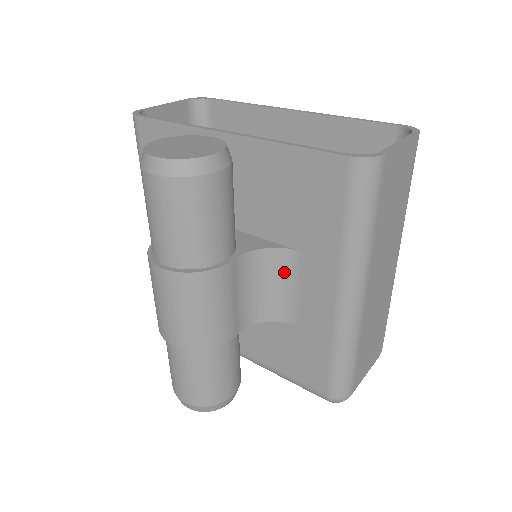
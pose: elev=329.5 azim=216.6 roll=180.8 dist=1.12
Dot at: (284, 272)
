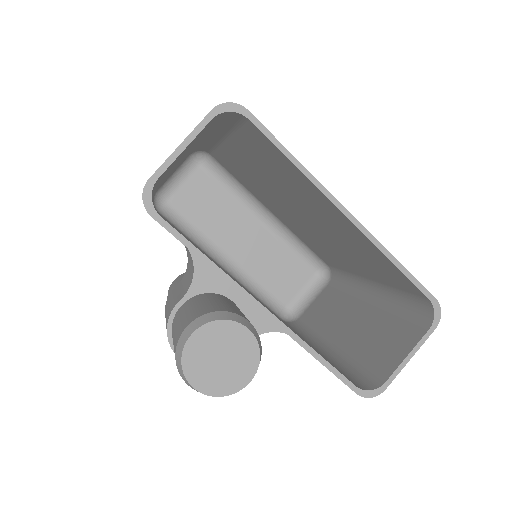
Dot at: occluded
